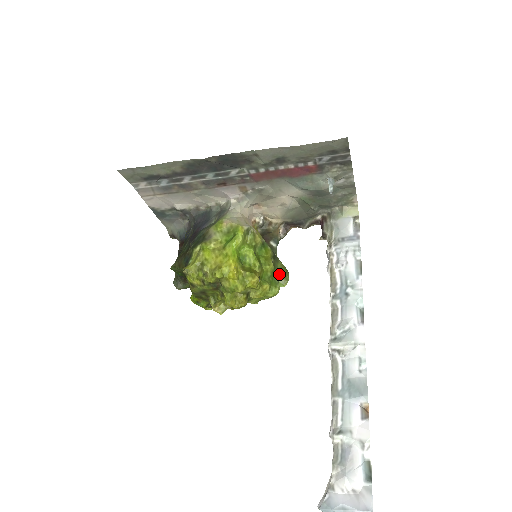
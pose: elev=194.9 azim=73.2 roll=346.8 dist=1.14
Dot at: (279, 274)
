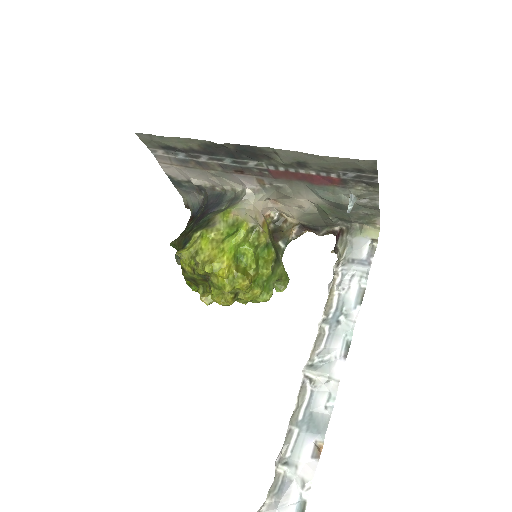
Dot at: (276, 279)
